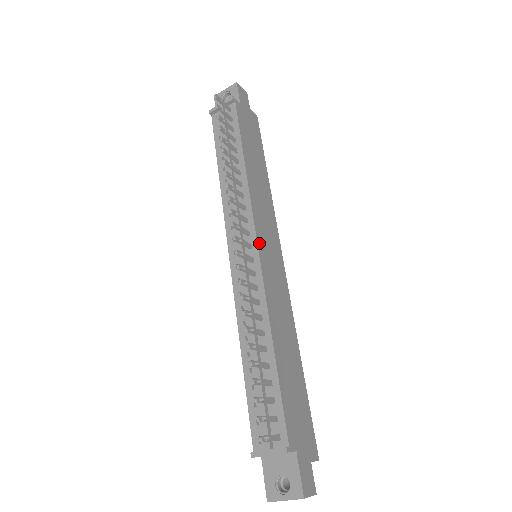
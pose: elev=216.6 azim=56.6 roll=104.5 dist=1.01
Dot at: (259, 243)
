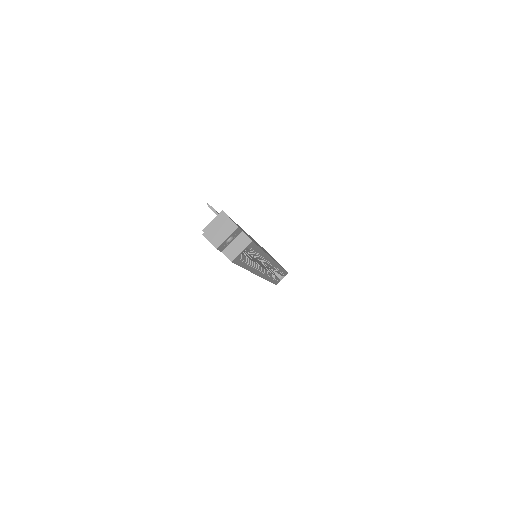
Dot at: occluded
